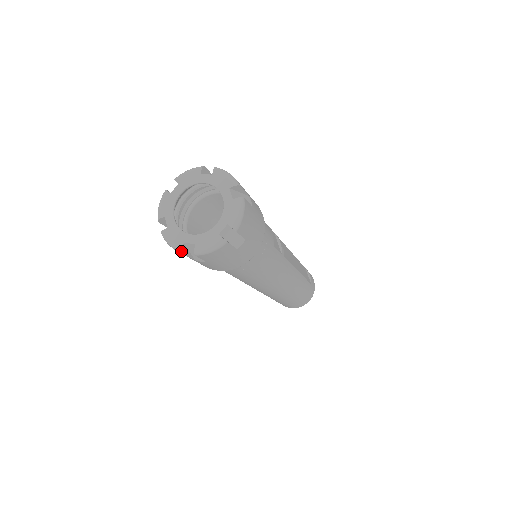
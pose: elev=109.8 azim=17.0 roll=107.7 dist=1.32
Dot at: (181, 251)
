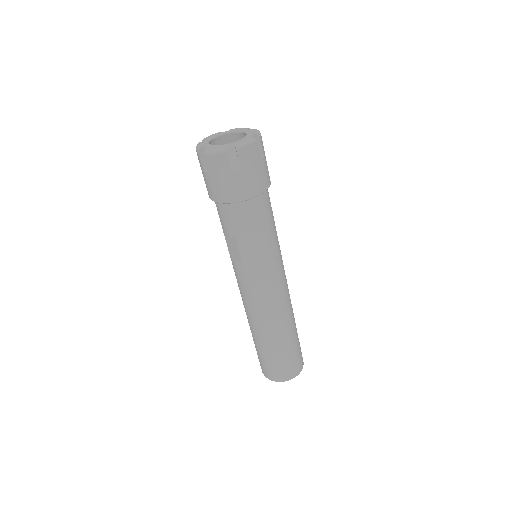
Dot at: (225, 150)
